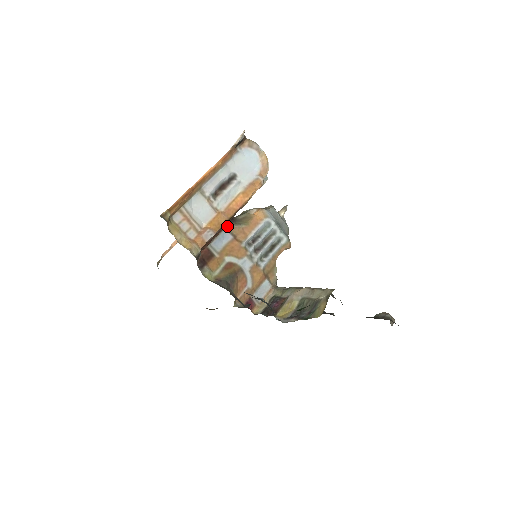
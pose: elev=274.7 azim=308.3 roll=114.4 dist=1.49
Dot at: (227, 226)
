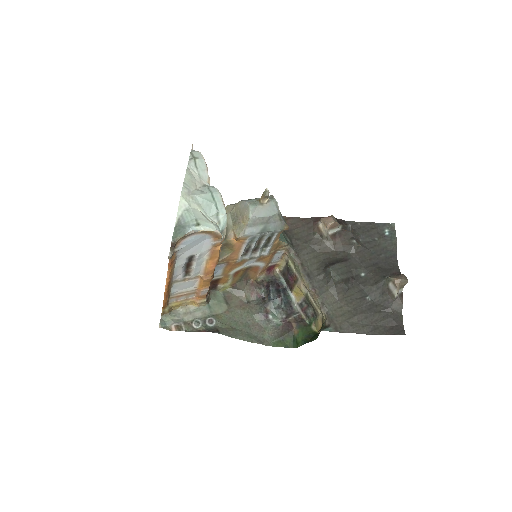
Dot at: occluded
